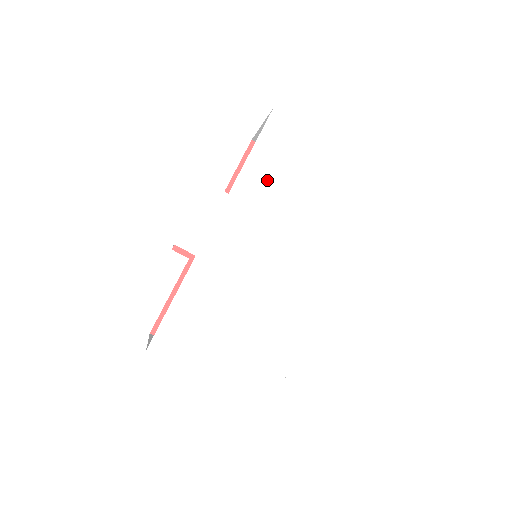
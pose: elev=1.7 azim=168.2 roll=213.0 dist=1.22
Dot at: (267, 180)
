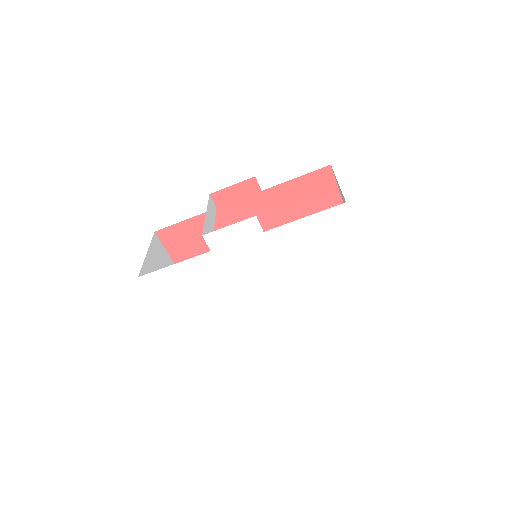
Dot at: (297, 242)
